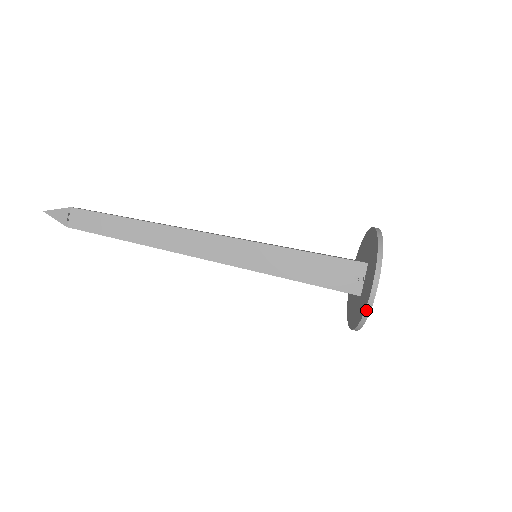
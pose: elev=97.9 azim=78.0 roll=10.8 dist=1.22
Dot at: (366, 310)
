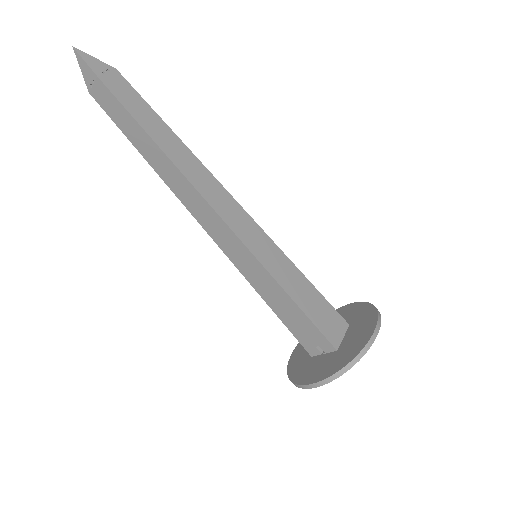
Dot at: (293, 383)
